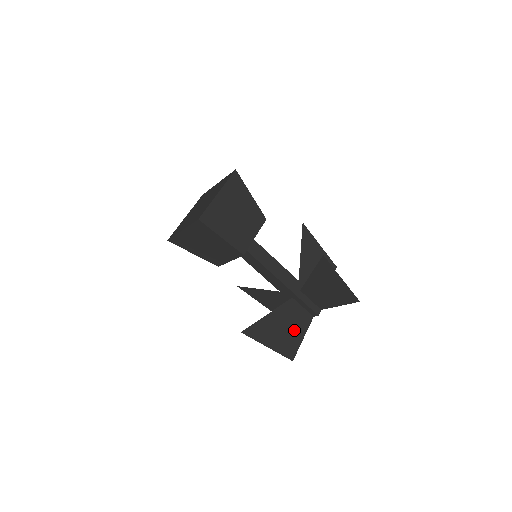
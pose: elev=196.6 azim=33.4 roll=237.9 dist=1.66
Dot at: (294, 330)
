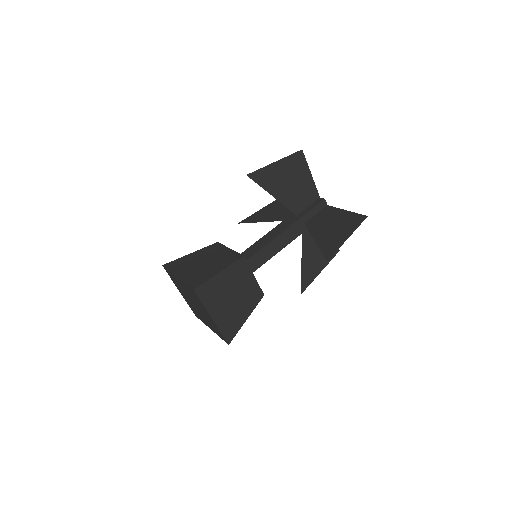
Dot at: occluded
